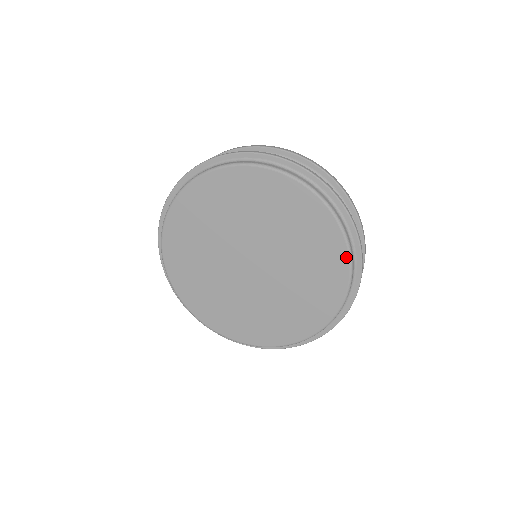
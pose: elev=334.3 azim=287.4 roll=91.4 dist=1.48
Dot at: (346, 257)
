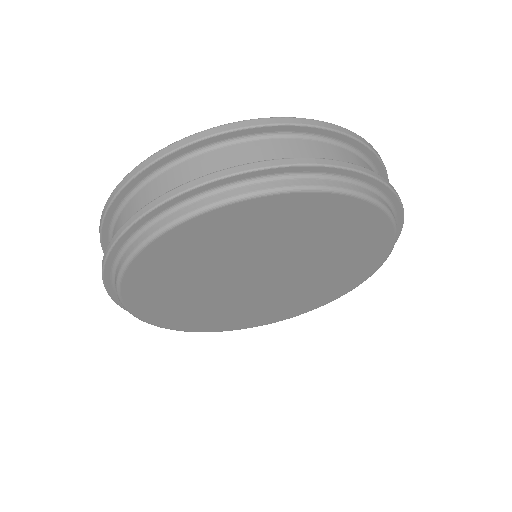
Dot at: (386, 254)
